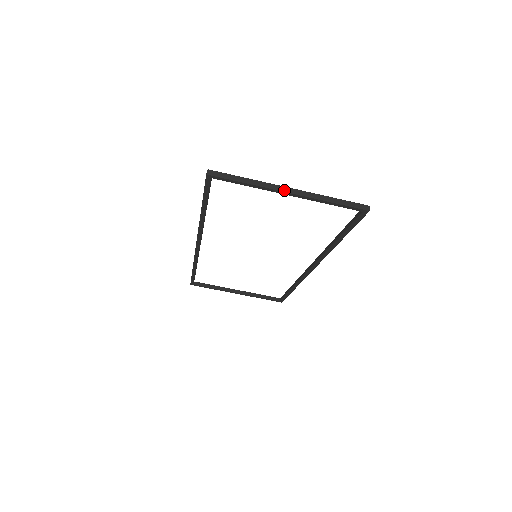
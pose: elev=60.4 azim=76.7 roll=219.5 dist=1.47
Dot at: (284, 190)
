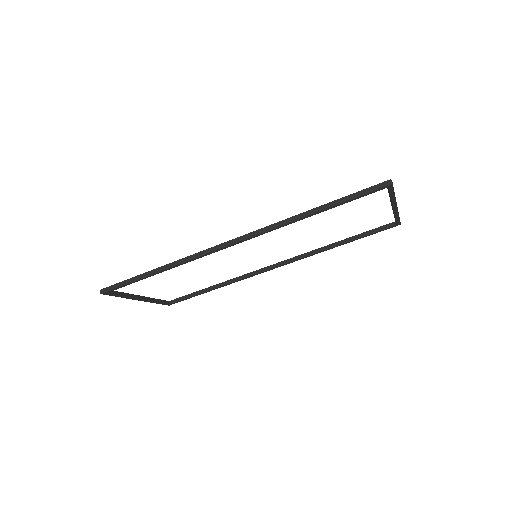
Dot at: occluded
